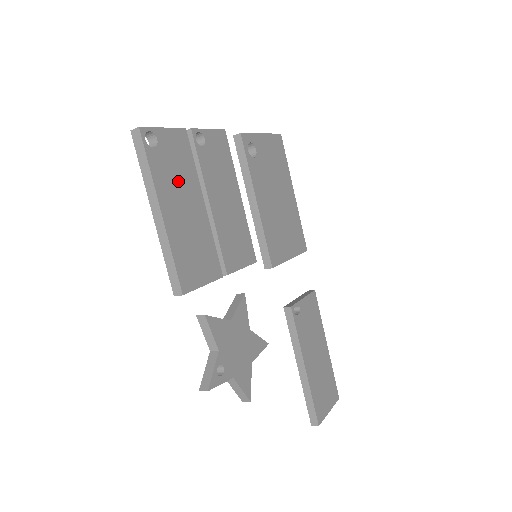
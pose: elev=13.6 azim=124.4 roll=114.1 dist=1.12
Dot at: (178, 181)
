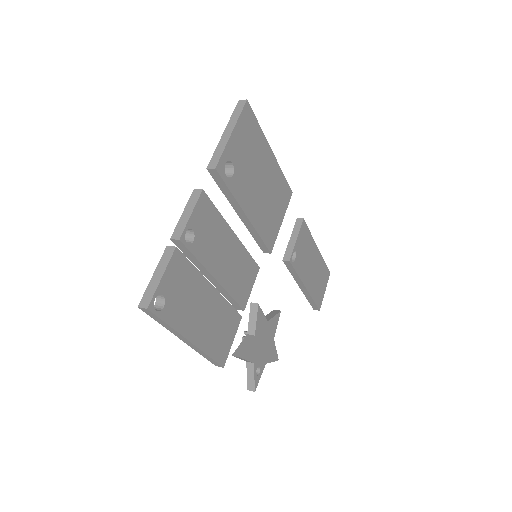
Dot at: (190, 301)
